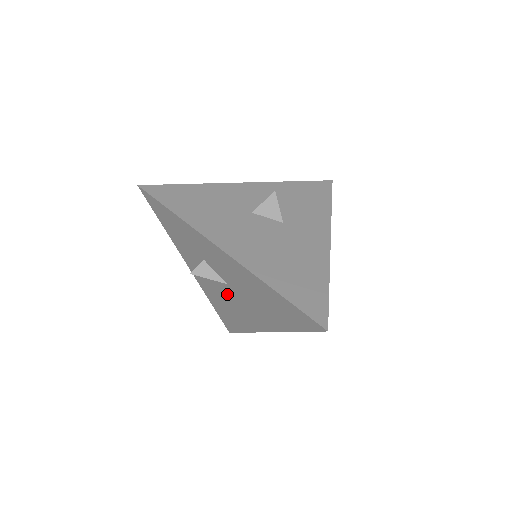
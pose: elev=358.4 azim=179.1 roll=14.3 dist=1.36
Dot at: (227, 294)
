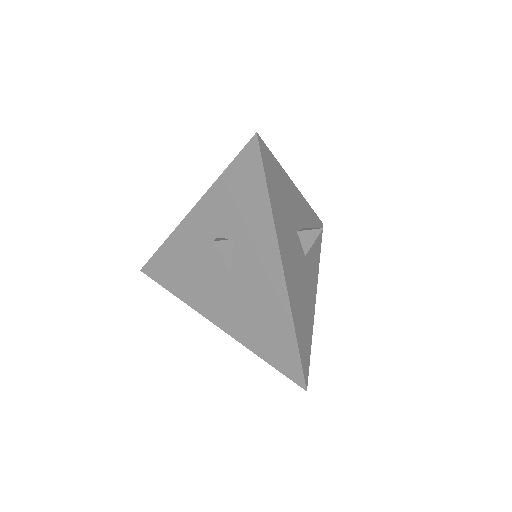
Dot at: (211, 271)
